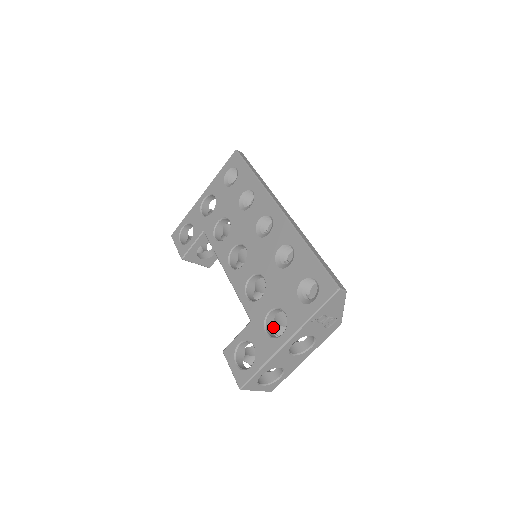
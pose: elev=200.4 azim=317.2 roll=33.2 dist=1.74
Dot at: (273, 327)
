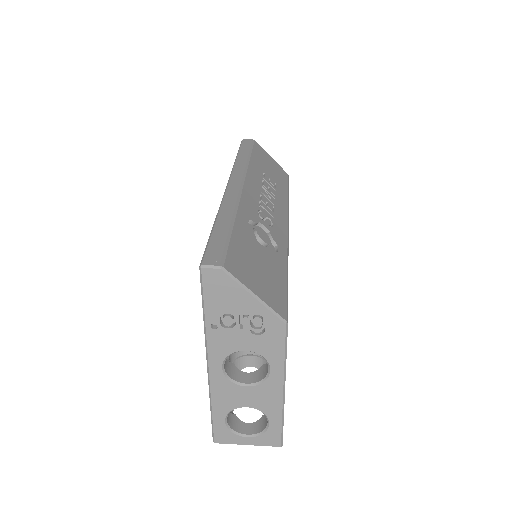
Dot at: occluded
